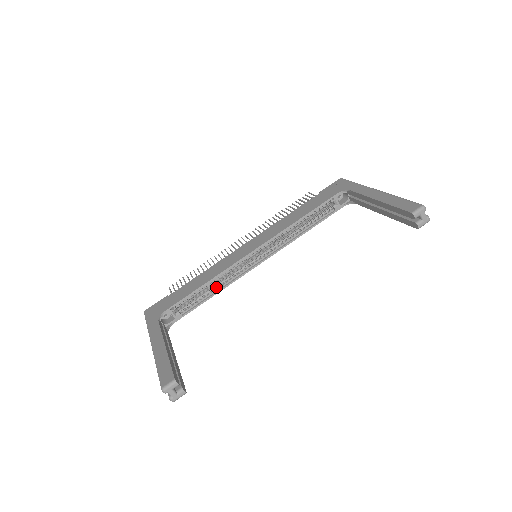
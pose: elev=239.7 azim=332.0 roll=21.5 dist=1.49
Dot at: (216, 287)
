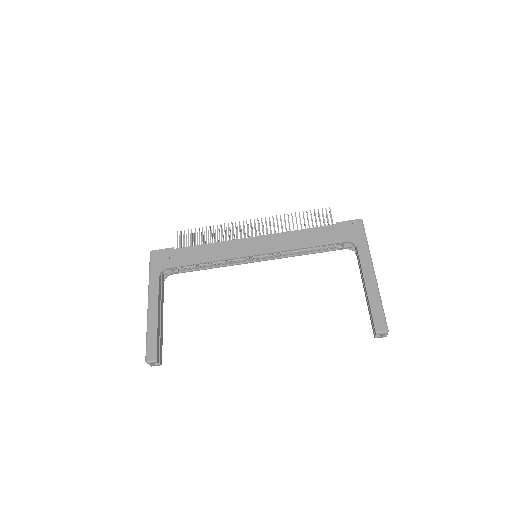
Dot at: (214, 264)
